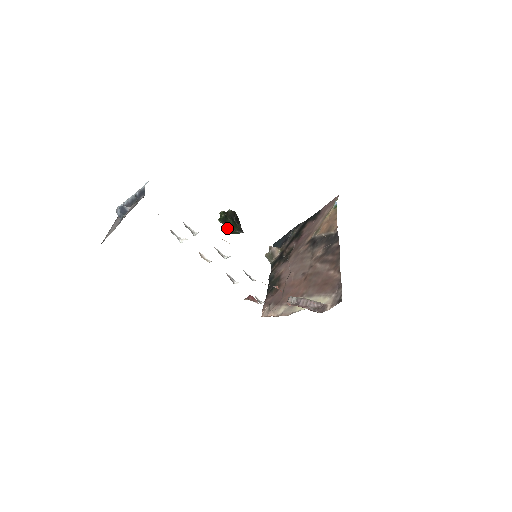
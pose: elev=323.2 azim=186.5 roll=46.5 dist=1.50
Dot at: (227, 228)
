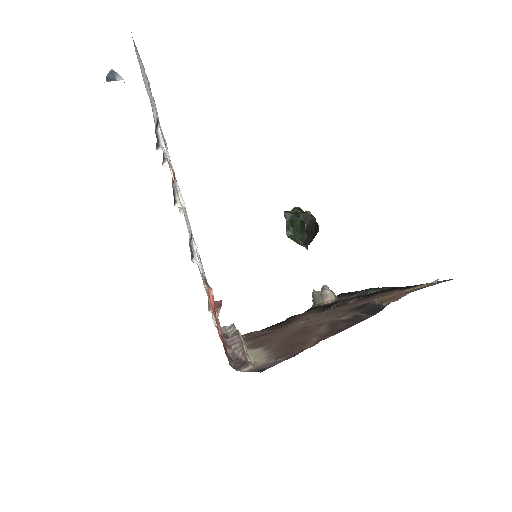
Dot at: (287, 227)
